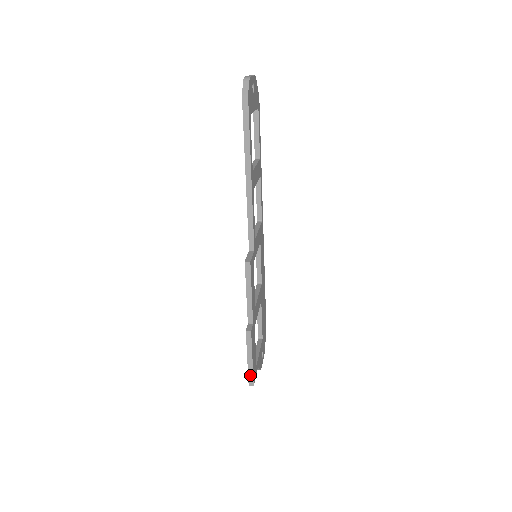
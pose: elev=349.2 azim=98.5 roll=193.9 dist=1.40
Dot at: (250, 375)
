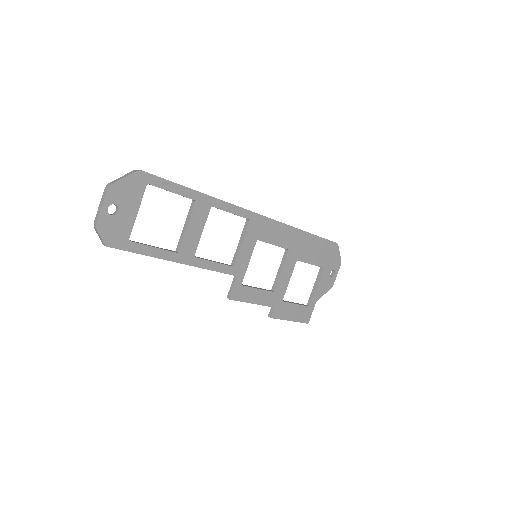
Dot at: occluded
